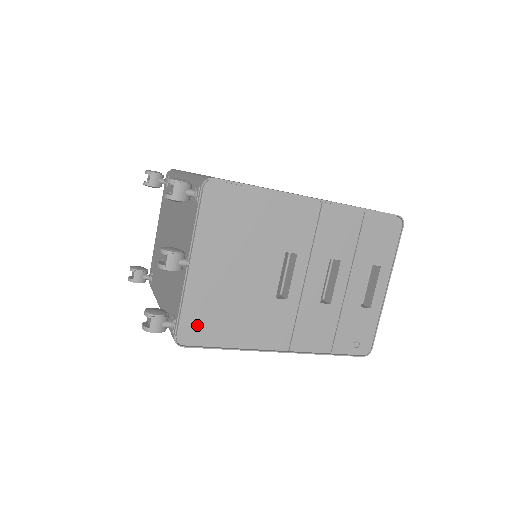
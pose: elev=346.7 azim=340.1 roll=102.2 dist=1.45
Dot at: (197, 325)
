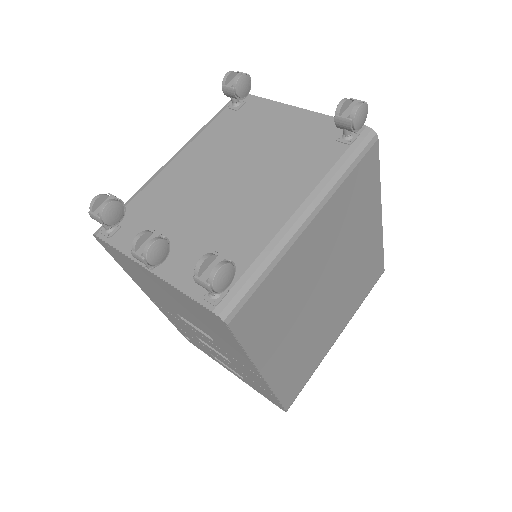
Dot at: (116, 254)
